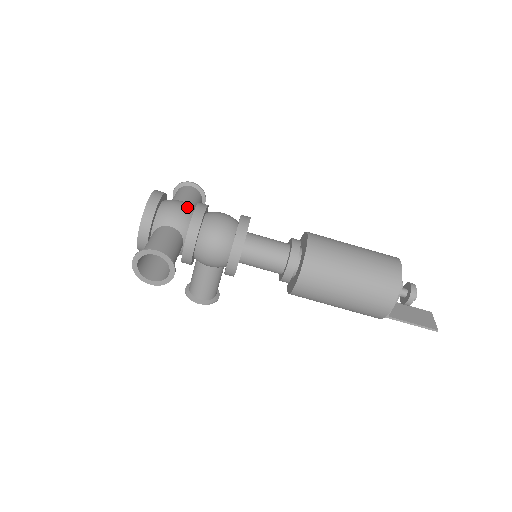
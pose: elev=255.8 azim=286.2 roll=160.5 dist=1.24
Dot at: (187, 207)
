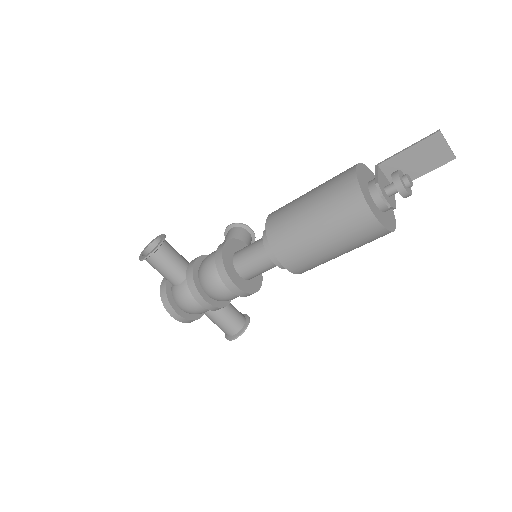
Dot at: (195, 303)
